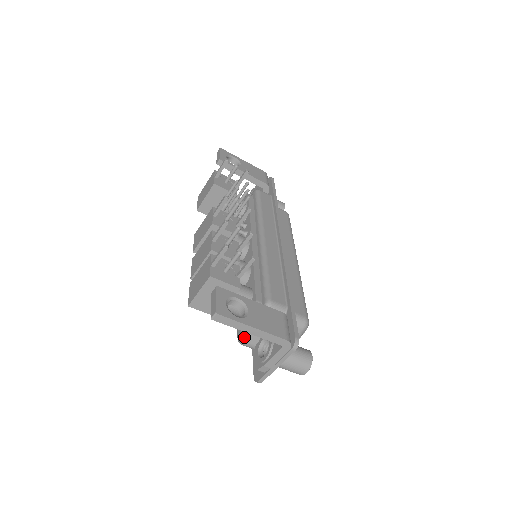
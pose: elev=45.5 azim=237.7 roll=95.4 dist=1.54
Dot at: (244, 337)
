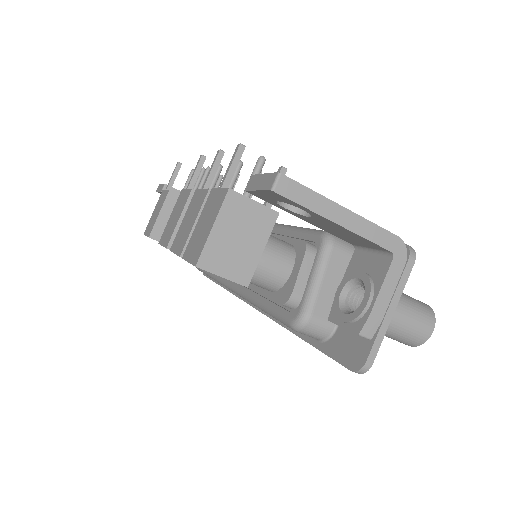
Dot at: (305, 306)
